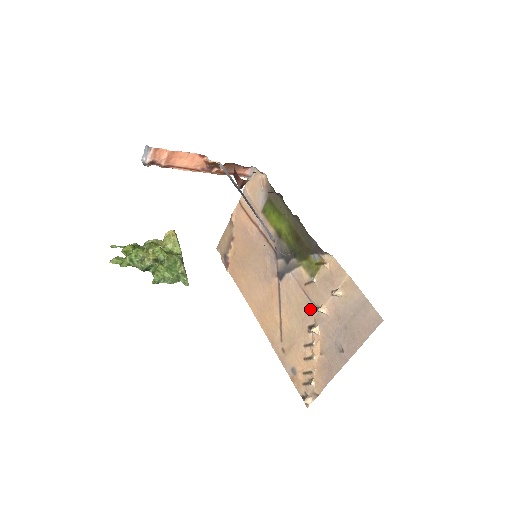
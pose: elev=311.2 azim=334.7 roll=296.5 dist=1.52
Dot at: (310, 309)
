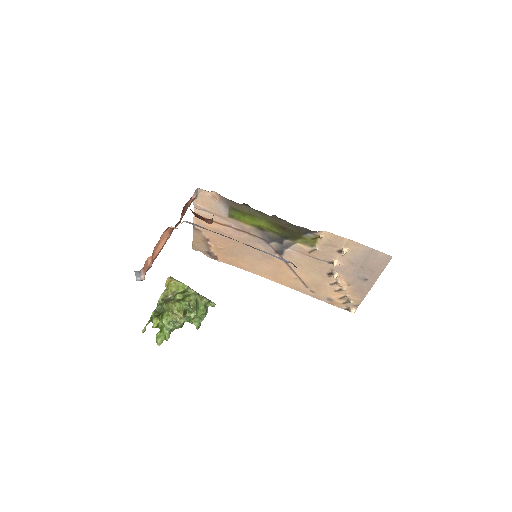
Dot at: (323, 265)
